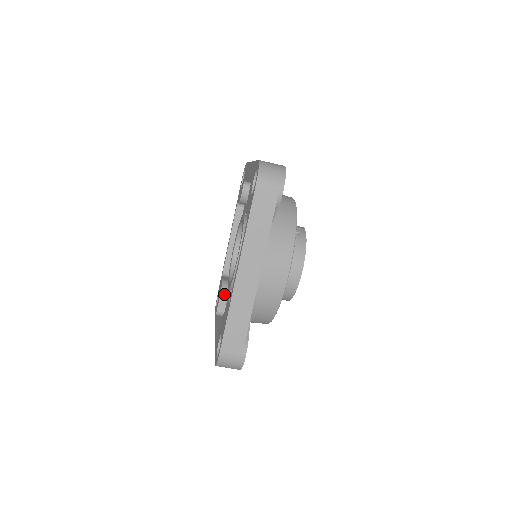
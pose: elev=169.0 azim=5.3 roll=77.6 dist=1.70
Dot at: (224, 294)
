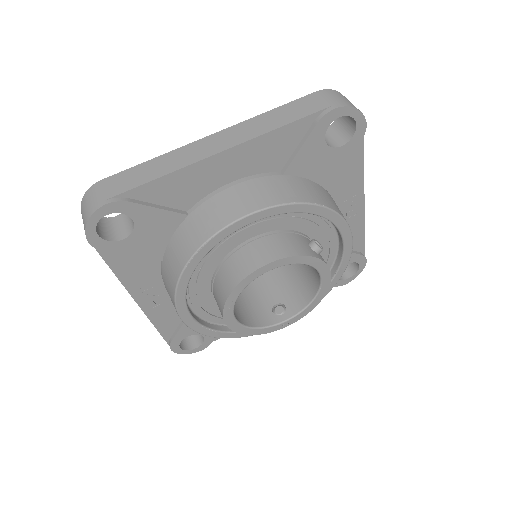
Dot at: occluded
